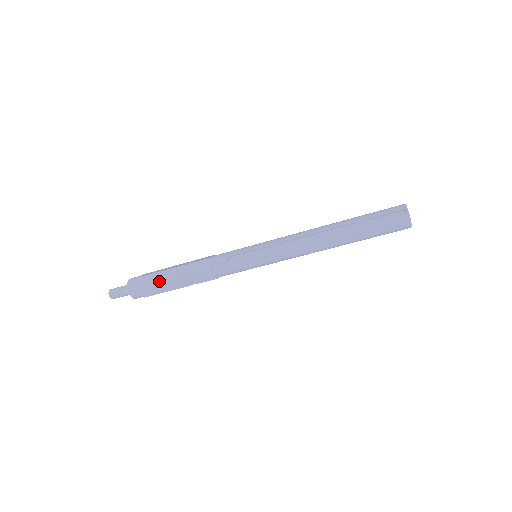
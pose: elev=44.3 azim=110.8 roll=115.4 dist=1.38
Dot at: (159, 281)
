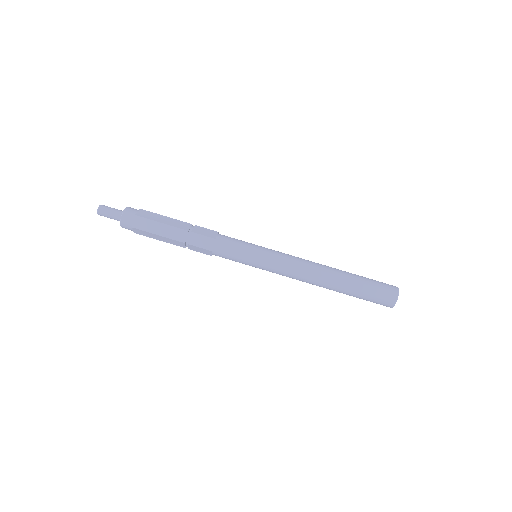
Dot at: (164, 217)
